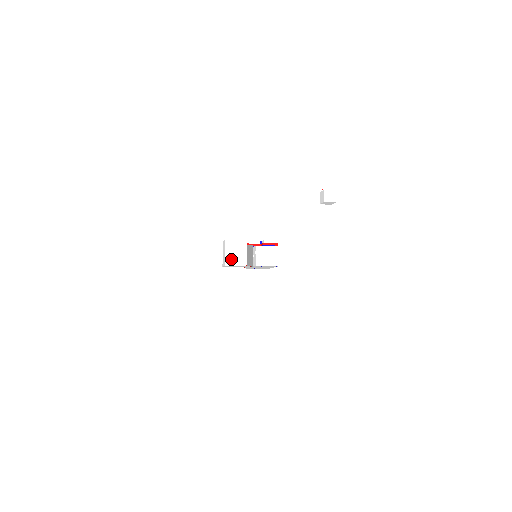
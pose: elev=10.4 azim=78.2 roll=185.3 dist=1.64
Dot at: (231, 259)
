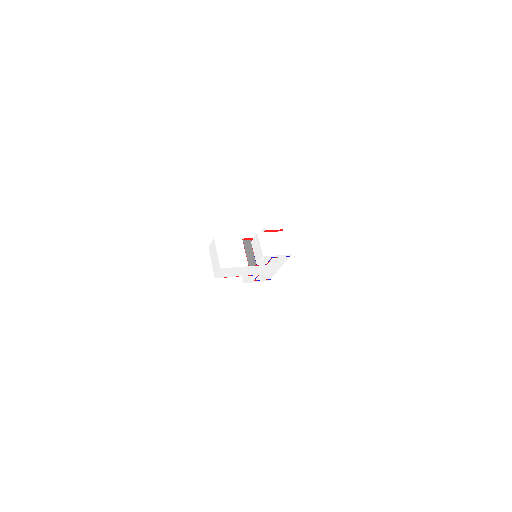
Dot at: (227, 259)
